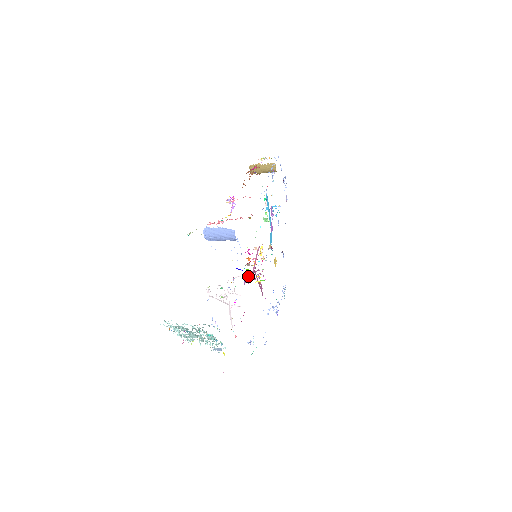
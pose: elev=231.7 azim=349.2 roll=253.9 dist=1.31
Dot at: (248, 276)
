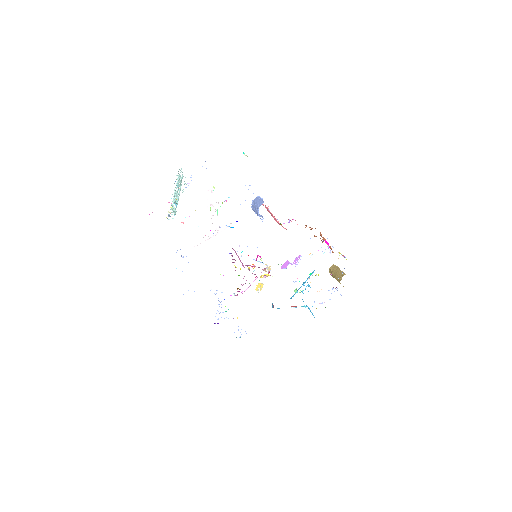
Dot at: occluded
